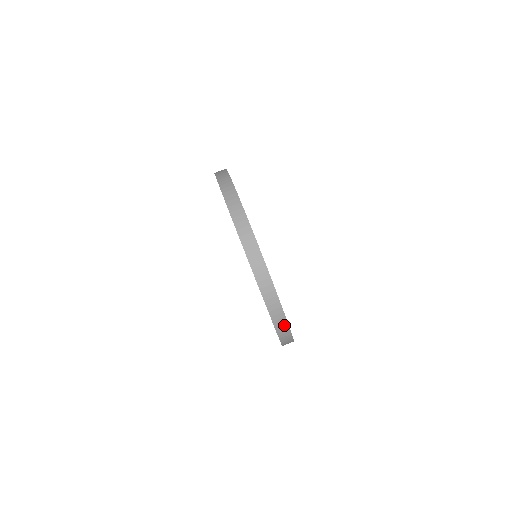
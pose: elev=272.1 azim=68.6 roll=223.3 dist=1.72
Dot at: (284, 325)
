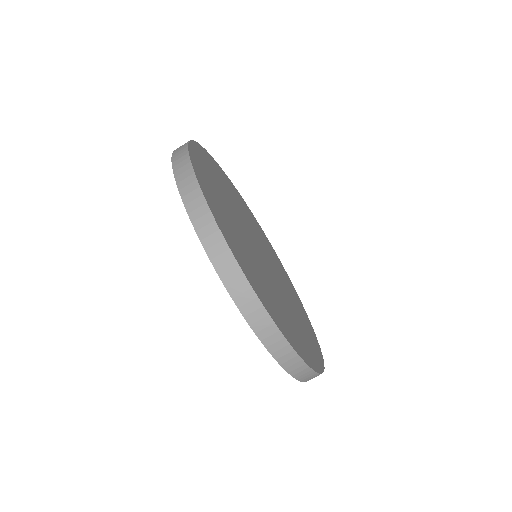
Dot at: (278, 339)
